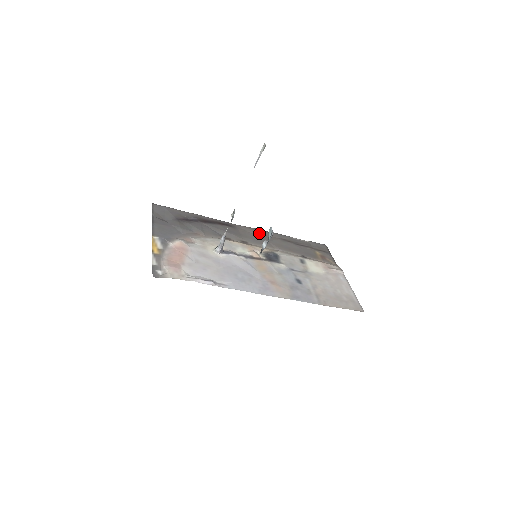
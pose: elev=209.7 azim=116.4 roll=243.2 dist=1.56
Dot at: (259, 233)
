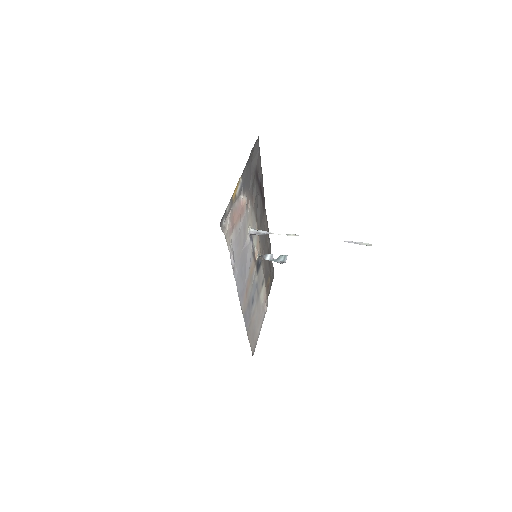
Dot at: (267, 231)
